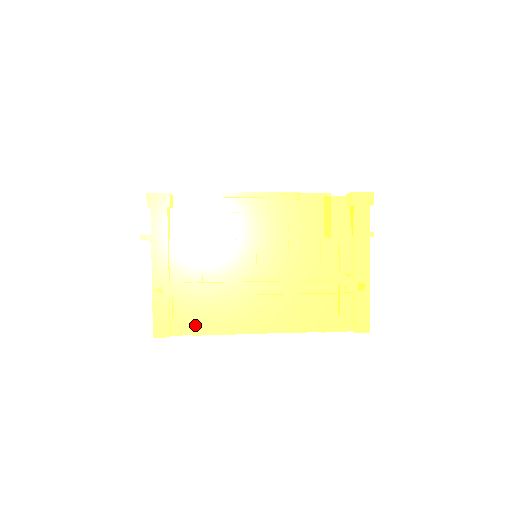
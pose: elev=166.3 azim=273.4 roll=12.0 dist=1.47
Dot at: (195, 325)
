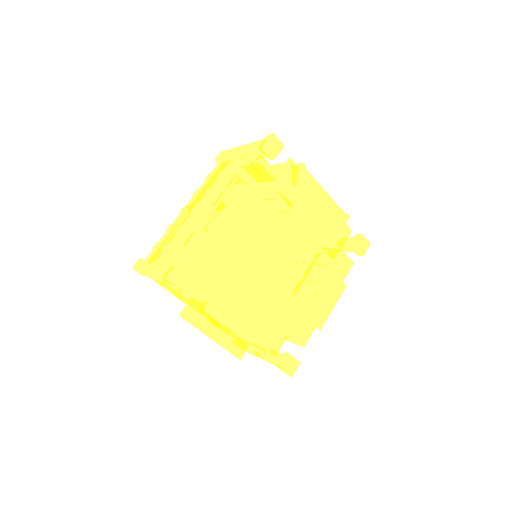
Dot at: occluded
